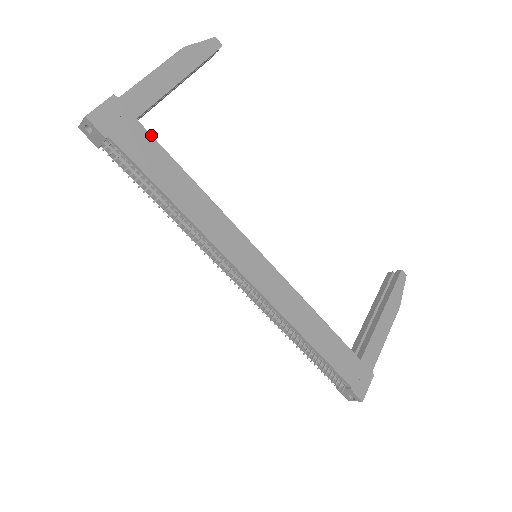
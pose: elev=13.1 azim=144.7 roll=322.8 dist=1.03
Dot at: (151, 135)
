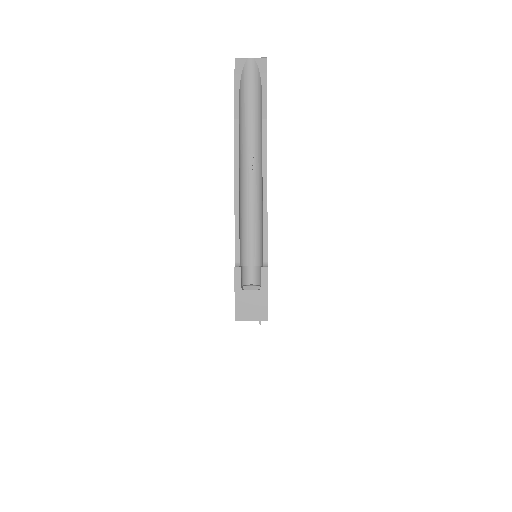
Dot at: occluded
